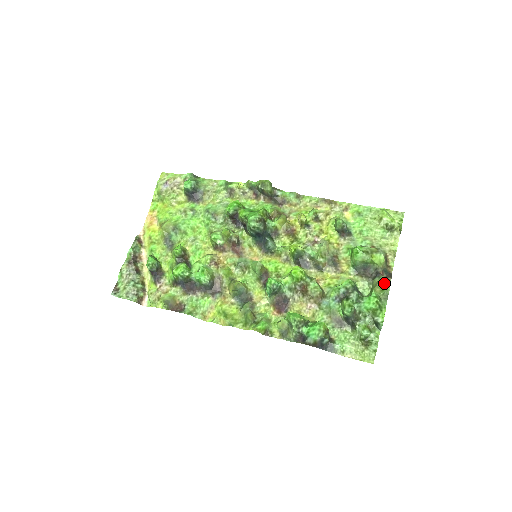
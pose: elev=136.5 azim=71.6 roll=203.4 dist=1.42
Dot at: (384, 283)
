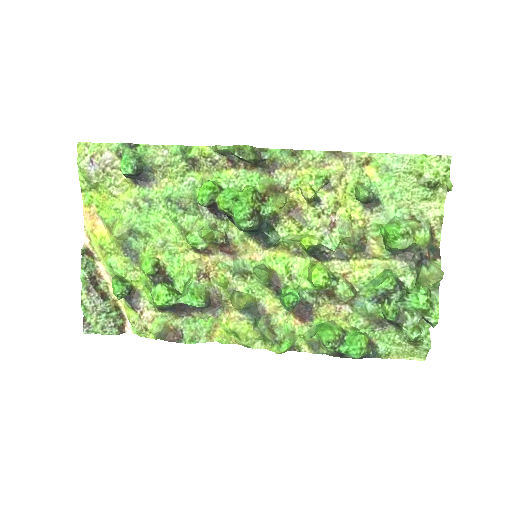
Dot at: (437, 281)
